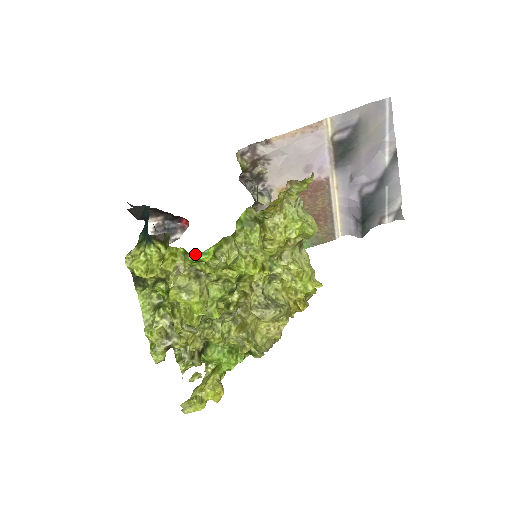
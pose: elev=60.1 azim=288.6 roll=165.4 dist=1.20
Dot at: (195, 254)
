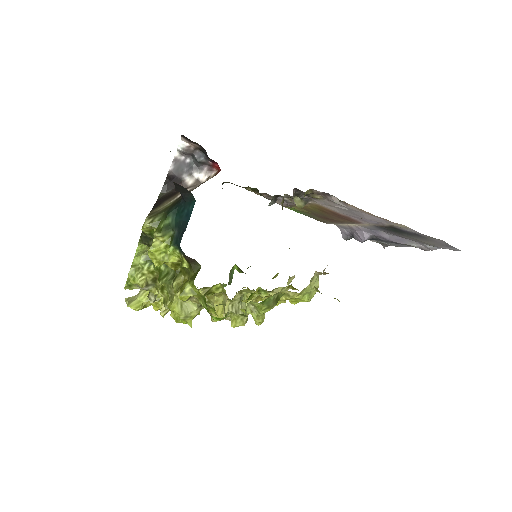
Dot at: occluded
